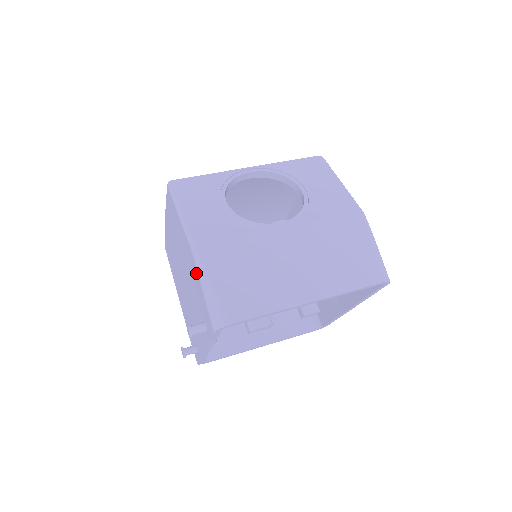
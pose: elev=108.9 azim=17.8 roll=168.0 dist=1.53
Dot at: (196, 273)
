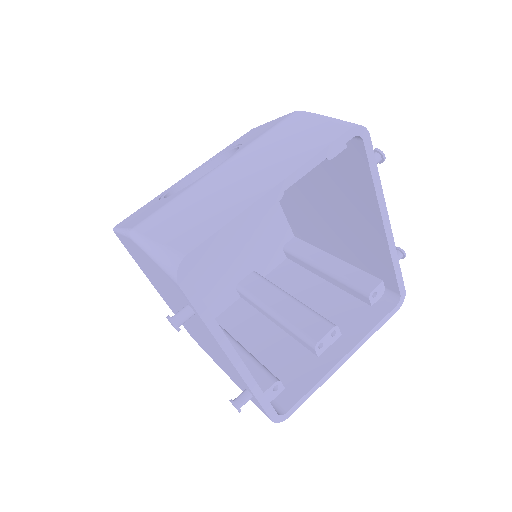
Dot at: (144, 254)
